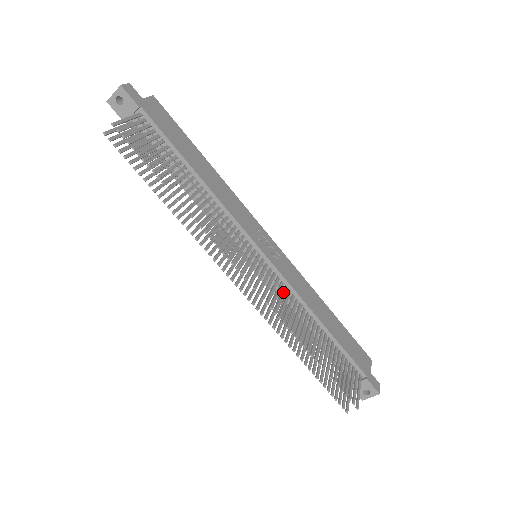
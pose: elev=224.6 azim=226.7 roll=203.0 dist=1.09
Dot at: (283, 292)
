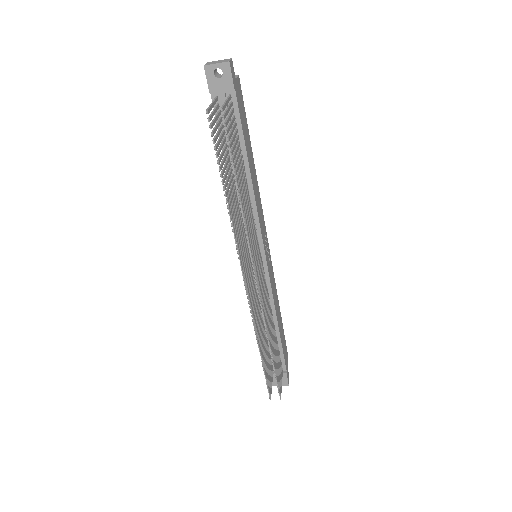
Dot at: occluded
